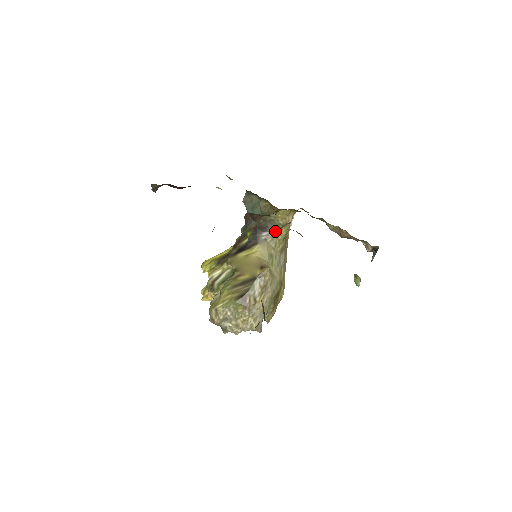
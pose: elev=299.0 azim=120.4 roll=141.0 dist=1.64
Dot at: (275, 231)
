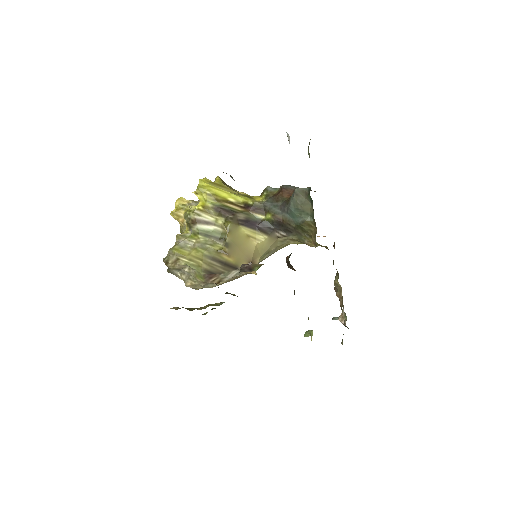
Dot at: (293, 239)
